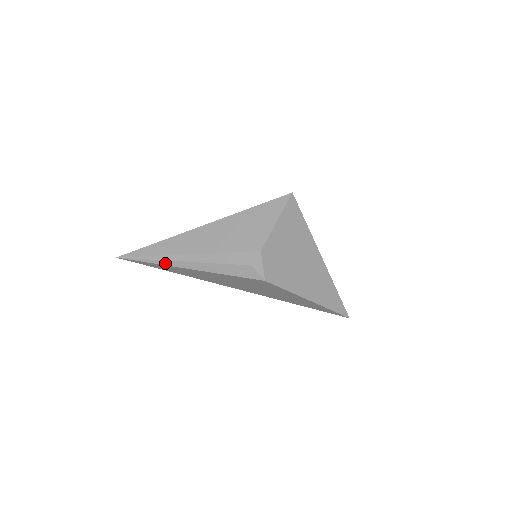
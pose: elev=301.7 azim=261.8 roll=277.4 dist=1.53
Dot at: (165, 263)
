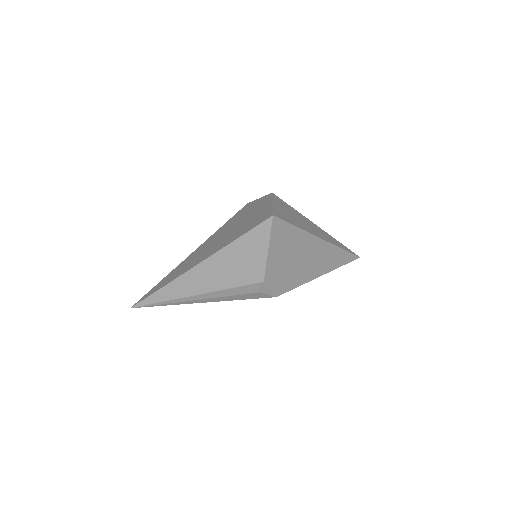
Dot at: (177, 304)
